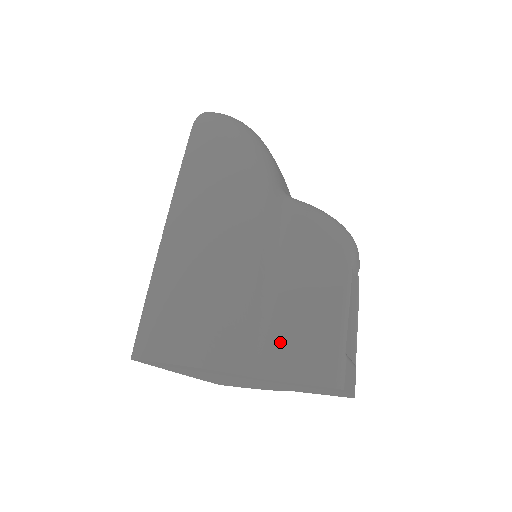
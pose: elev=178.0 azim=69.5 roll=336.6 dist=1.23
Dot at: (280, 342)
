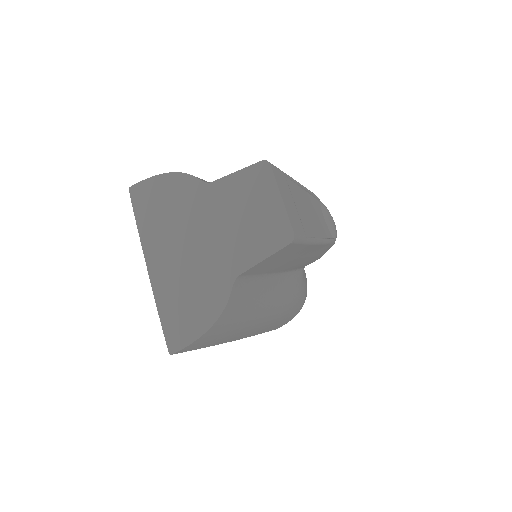
Dot at: occluded
